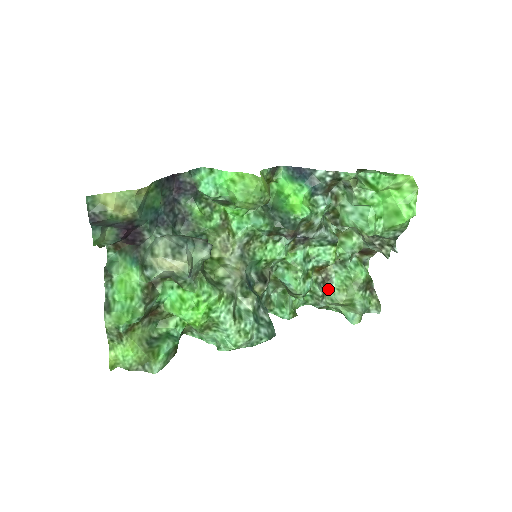
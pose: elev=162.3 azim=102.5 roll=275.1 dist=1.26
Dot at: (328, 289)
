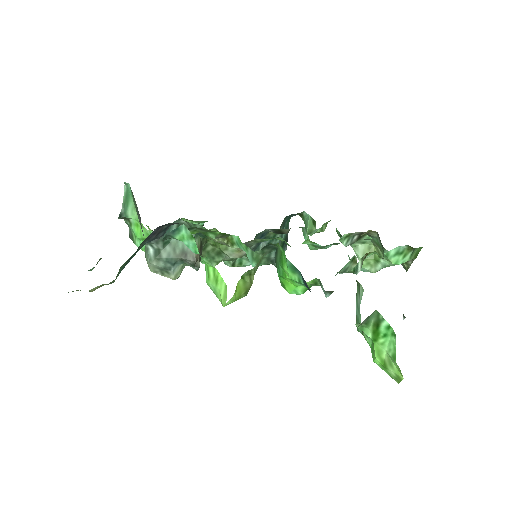
Dot at: (363, 238)
